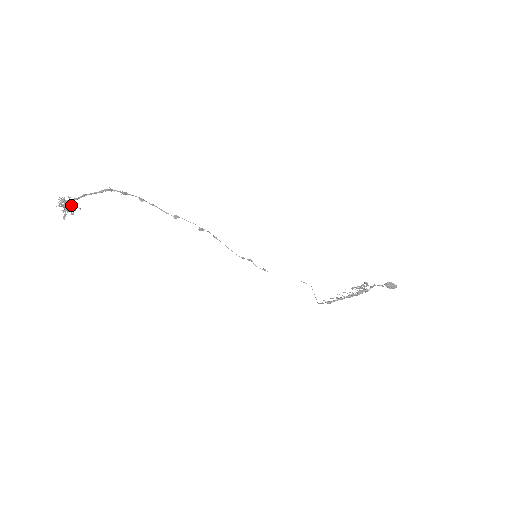
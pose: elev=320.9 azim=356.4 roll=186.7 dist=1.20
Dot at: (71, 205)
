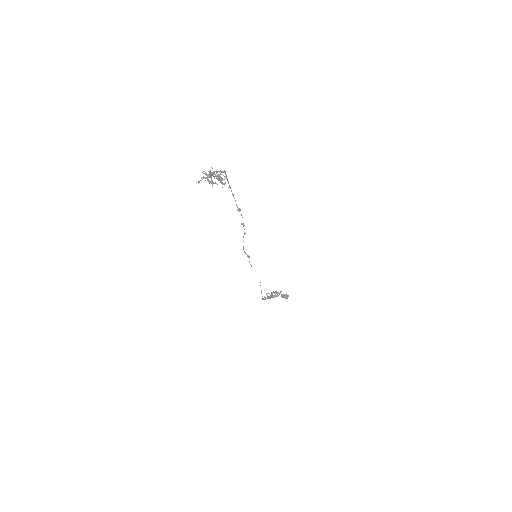
Dot at: (221, 181)
